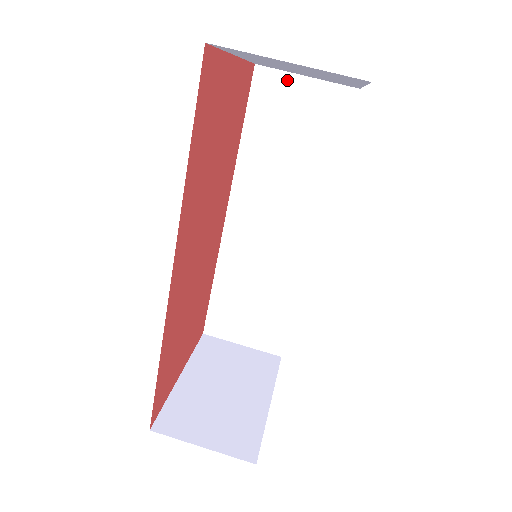
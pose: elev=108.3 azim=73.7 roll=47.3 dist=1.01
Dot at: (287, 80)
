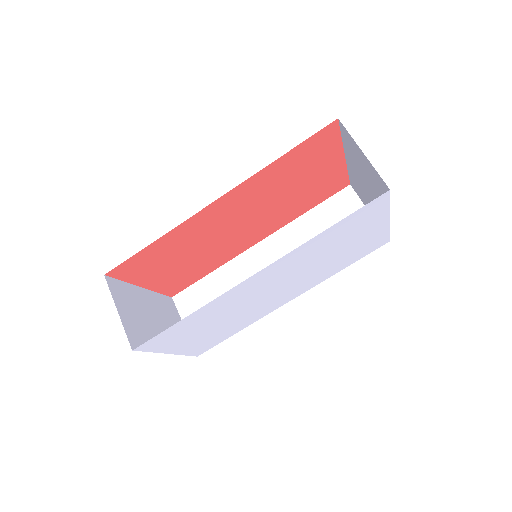
Dot at: (358, 205)
